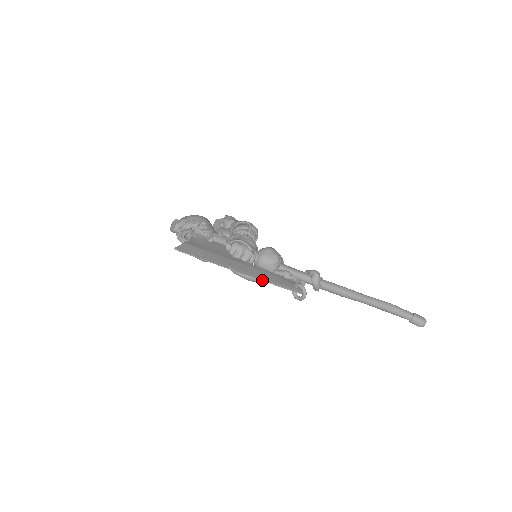
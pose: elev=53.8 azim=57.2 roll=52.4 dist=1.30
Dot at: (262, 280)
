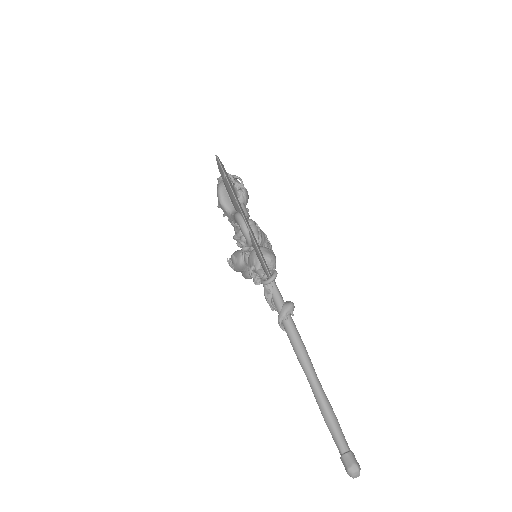
Dot at: (251, 233)
